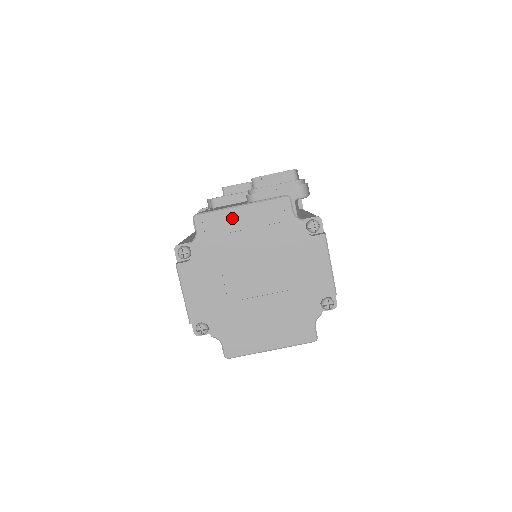
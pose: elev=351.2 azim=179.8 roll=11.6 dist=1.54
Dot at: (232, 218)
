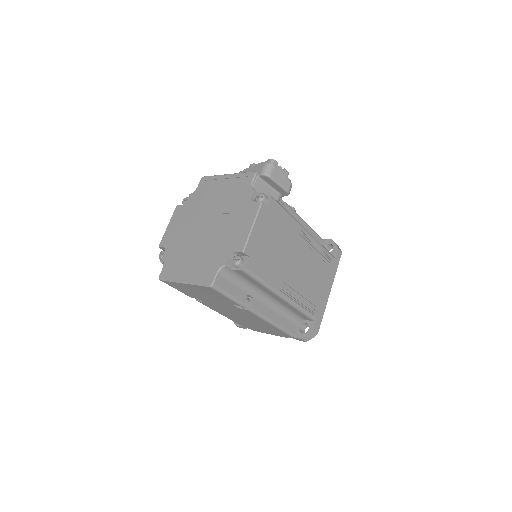
Dot at: (219, 182)
